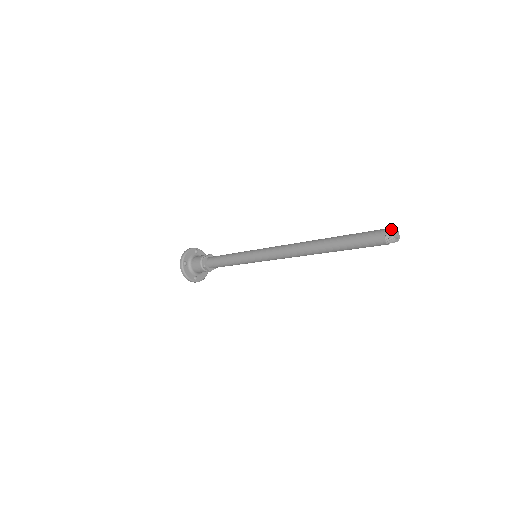
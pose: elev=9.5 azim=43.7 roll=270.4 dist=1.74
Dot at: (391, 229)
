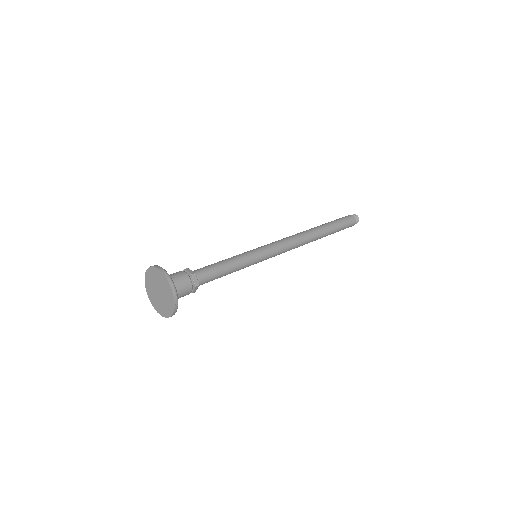
Dot at: occluded
